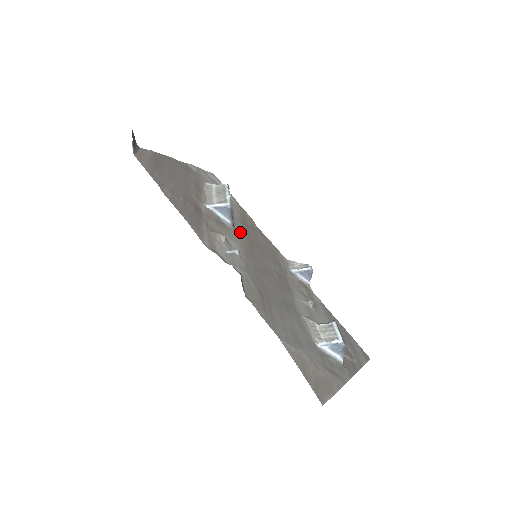
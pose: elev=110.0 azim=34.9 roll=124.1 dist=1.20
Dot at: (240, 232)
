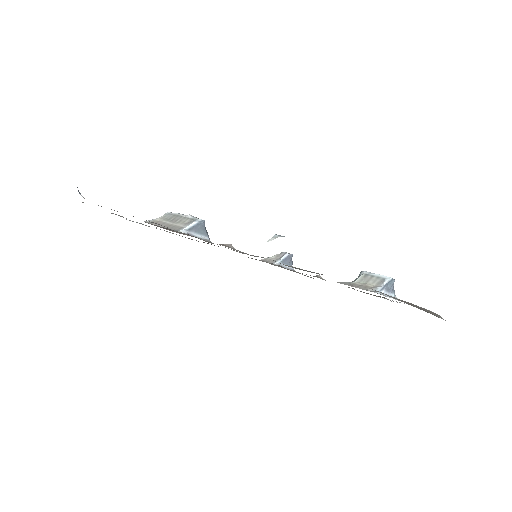
Dot at: occluded
